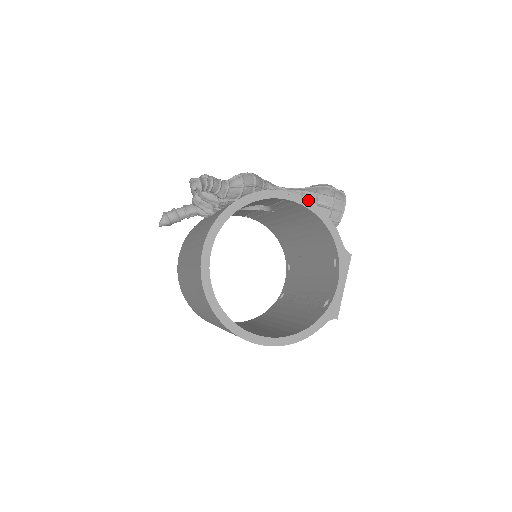
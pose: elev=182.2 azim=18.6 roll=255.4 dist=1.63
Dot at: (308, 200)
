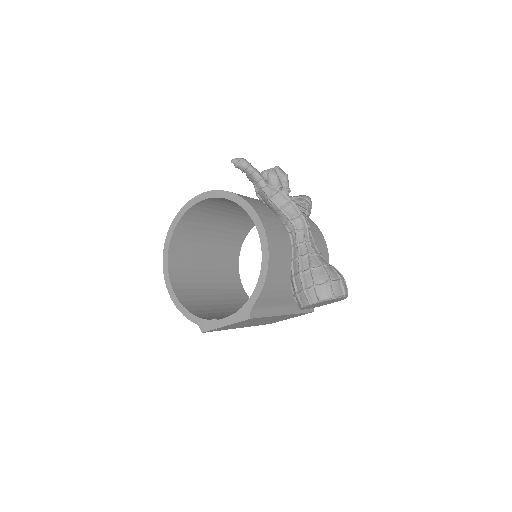
Dot at: (268, 250)
